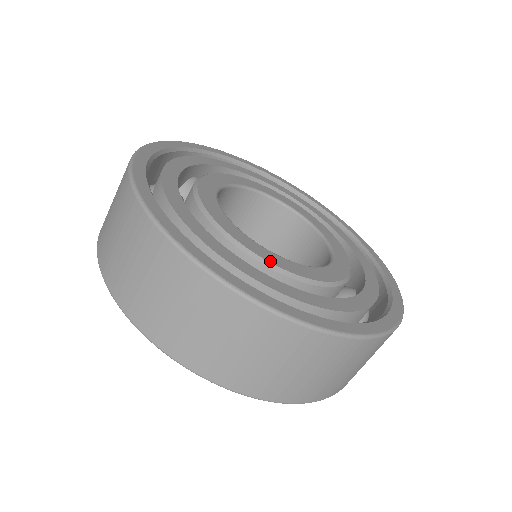
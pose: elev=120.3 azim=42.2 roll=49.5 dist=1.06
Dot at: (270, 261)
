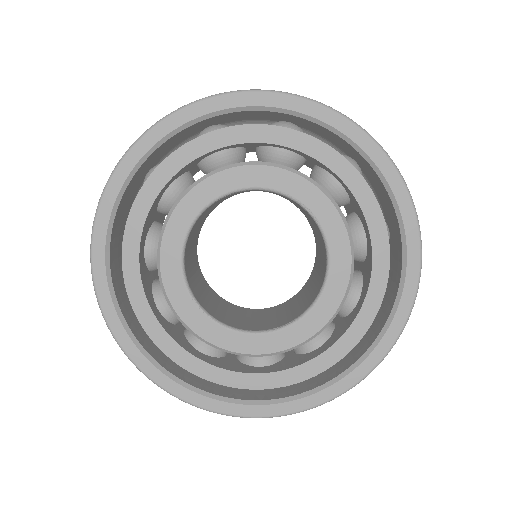
Dot at: (285, 348)
